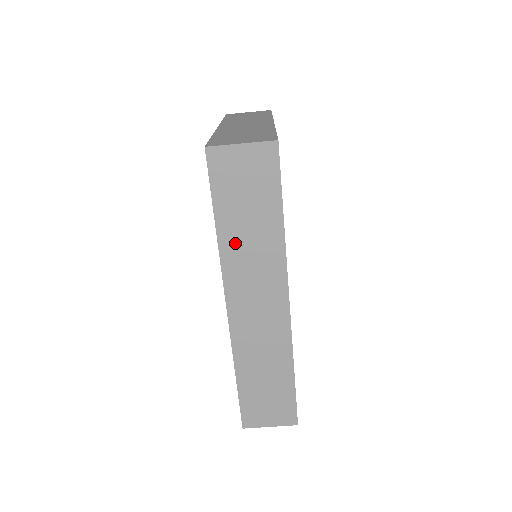
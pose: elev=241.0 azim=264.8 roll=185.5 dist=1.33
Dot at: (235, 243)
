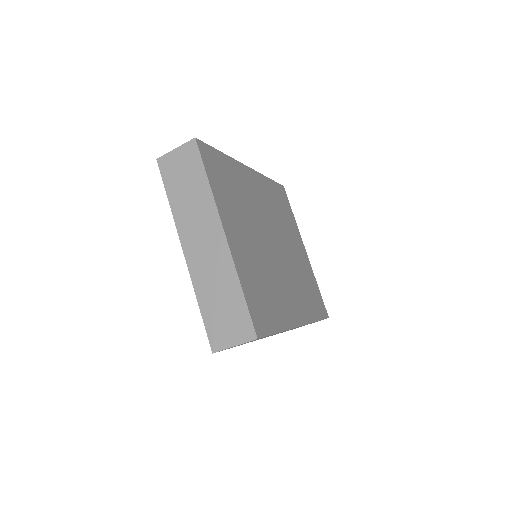
Dot at: occluded
